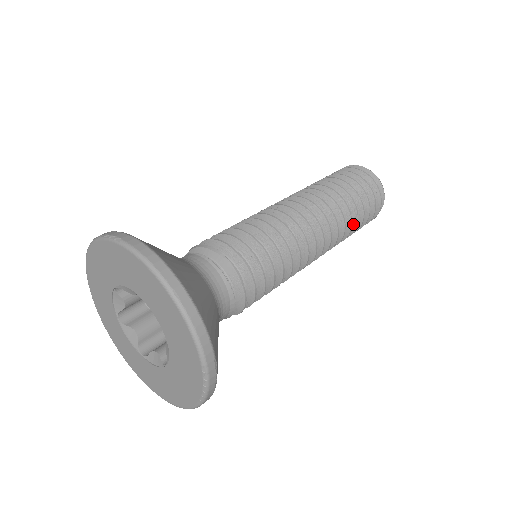
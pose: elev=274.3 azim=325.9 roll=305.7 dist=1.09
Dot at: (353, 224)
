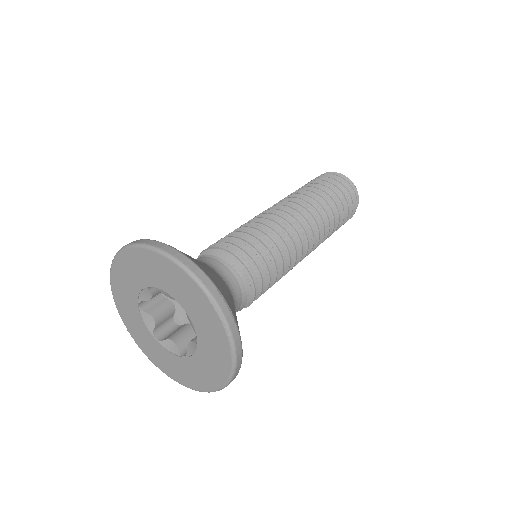
Dot at: (333, 208)
